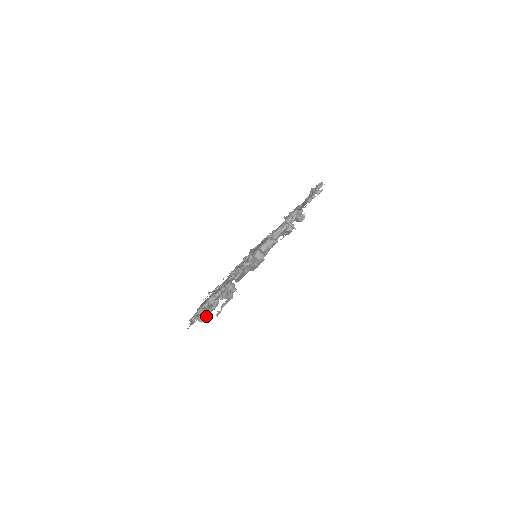
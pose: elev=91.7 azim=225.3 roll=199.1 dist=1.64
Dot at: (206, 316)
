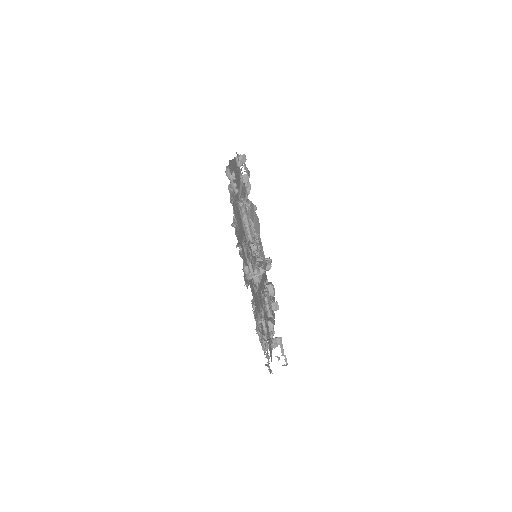
Dot at: (276, 303)
